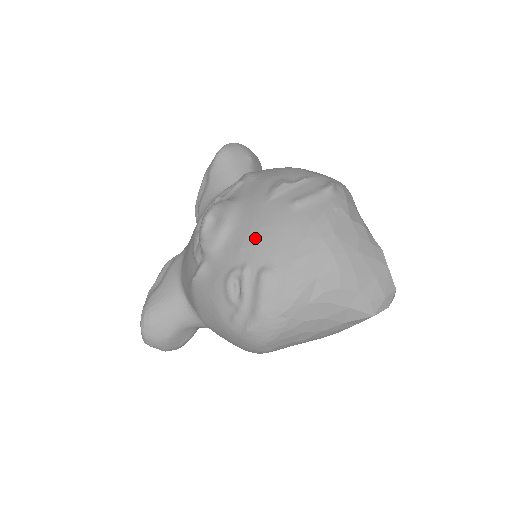
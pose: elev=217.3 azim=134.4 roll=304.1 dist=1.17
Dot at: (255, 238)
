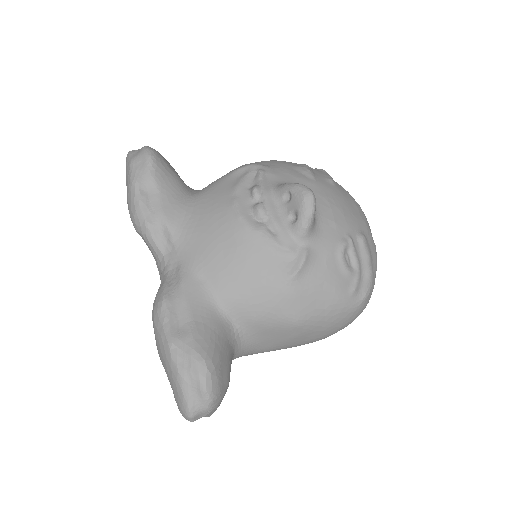
Dot at: (339, 211)
